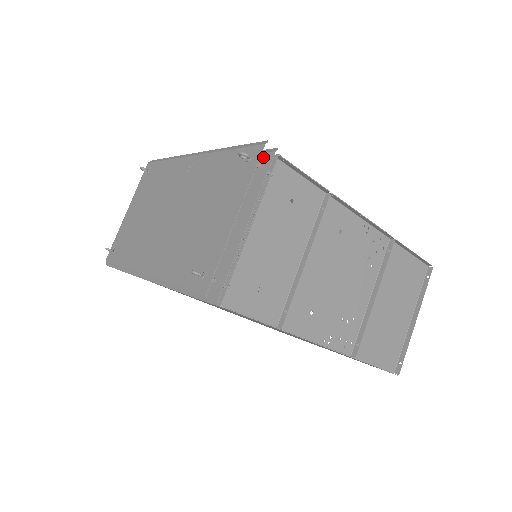
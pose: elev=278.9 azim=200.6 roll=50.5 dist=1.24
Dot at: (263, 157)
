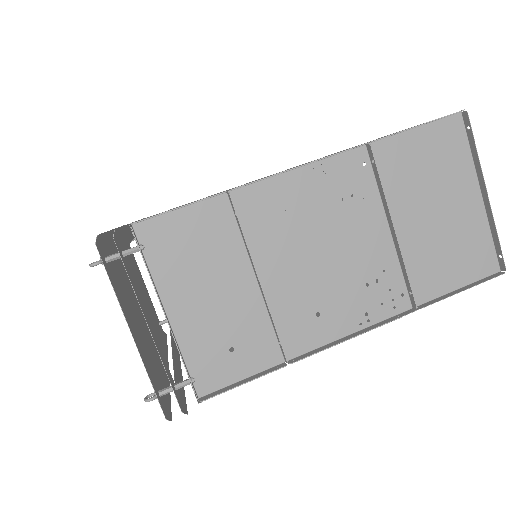
Dot at: (117, 243)
